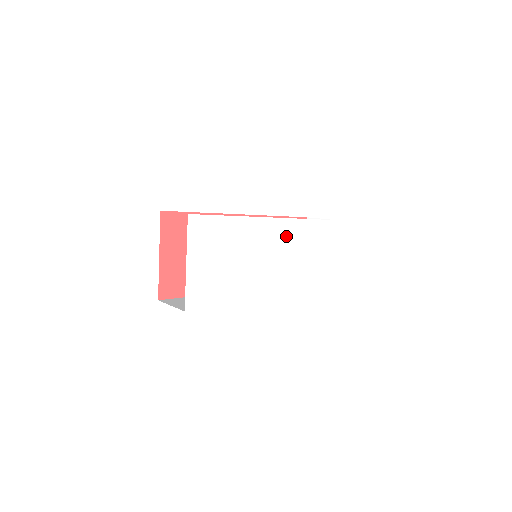
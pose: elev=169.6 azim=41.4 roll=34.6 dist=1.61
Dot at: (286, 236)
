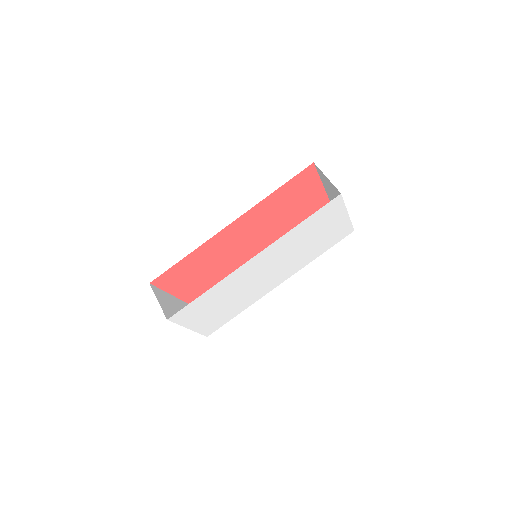
Dot at: (275, 253)
